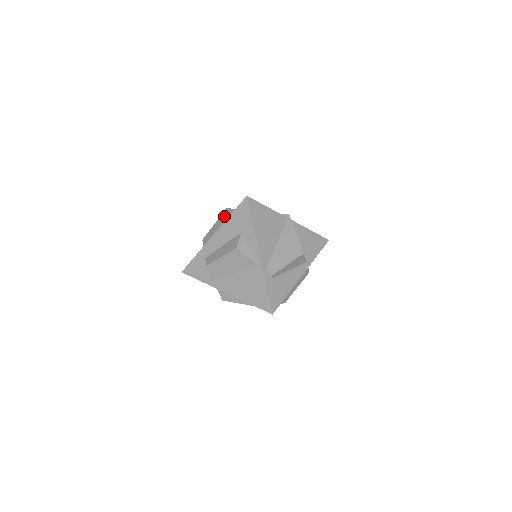
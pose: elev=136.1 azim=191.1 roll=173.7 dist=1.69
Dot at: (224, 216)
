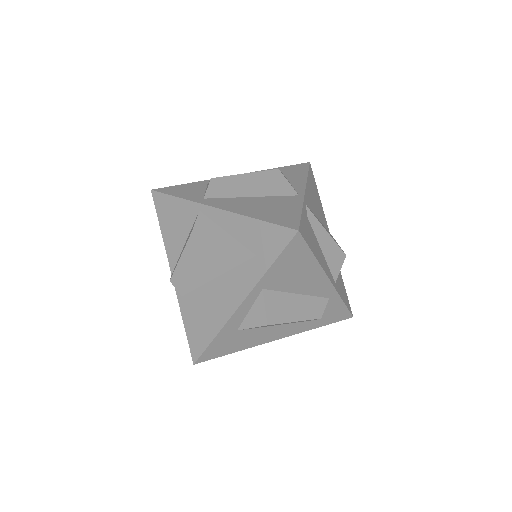
Dot at: occluded
